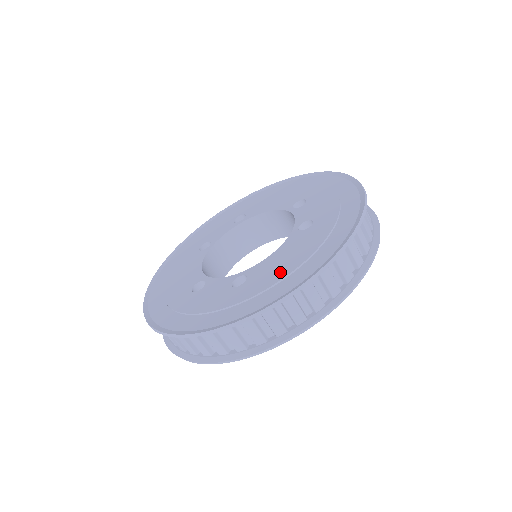
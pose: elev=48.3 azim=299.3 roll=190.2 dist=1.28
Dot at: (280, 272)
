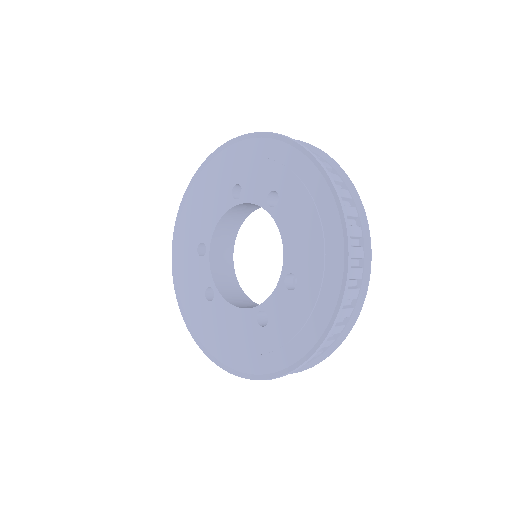
Dot at: (314, 244)
